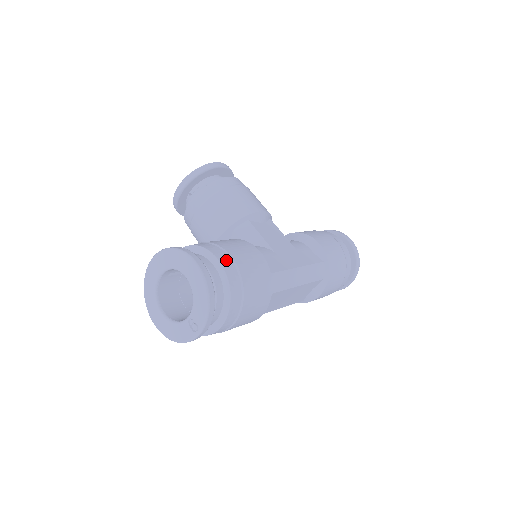
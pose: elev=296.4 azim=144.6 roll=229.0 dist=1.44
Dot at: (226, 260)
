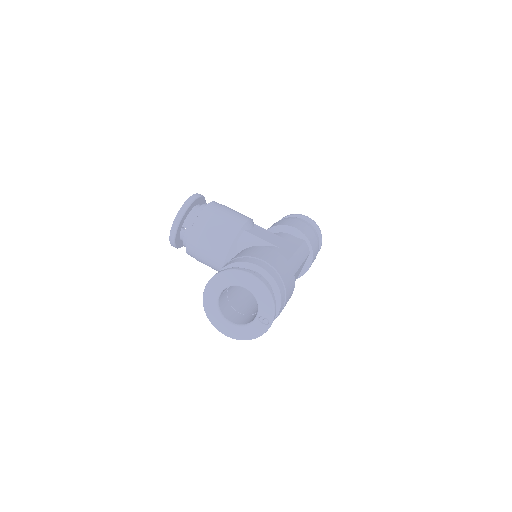
Dot at: (263, 264)
